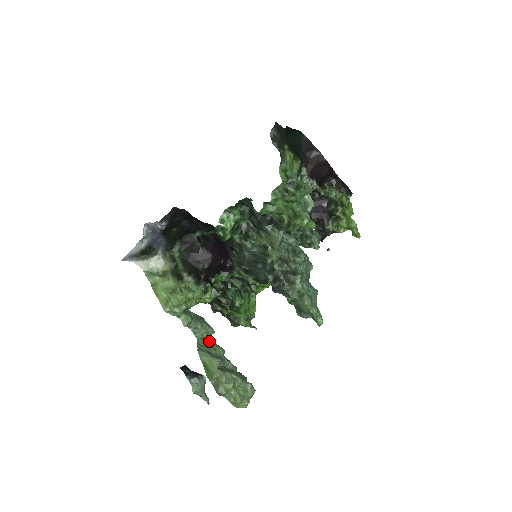
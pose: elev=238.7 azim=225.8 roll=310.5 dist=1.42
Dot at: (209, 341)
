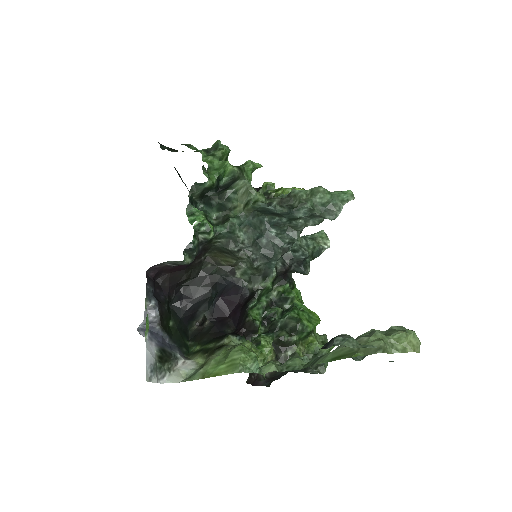
Dot at: (313, 359)
